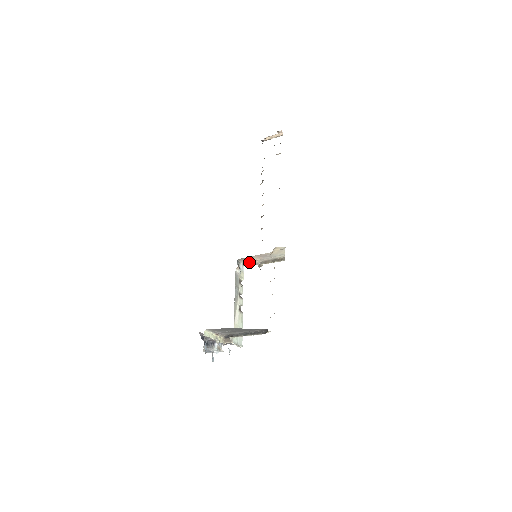
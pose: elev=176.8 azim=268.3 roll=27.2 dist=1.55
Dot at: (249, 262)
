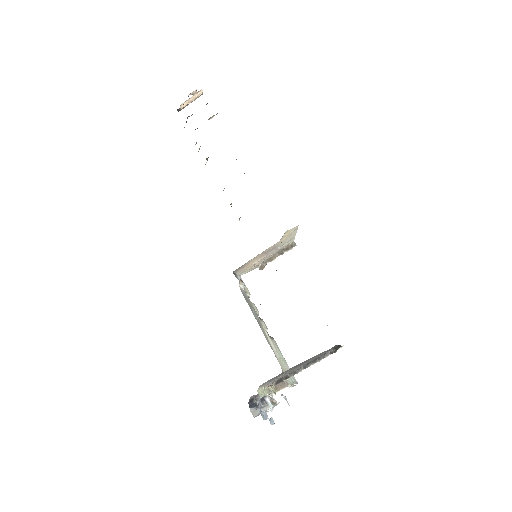
Dot at: (247, 268)
